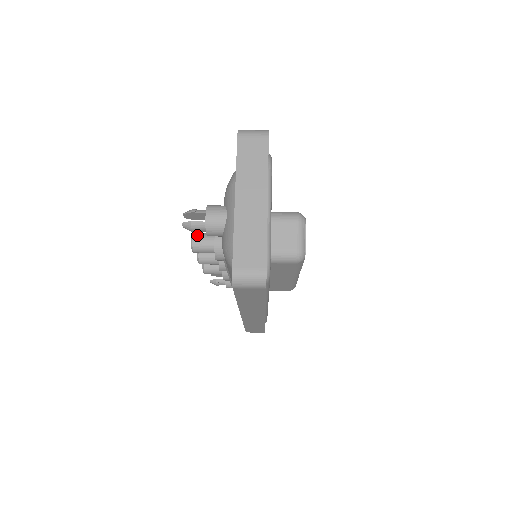
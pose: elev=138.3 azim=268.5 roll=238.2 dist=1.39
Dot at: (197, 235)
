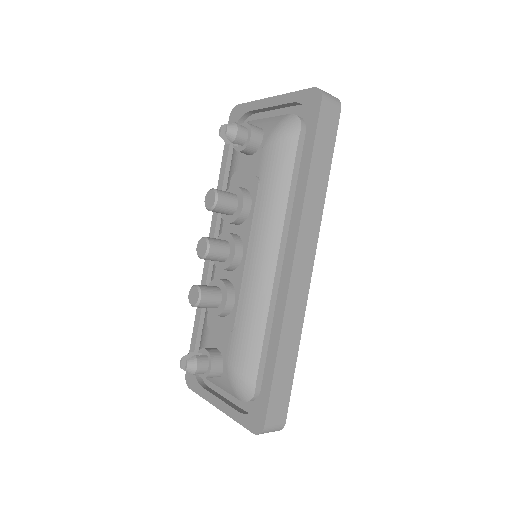
Dot at: occluded
